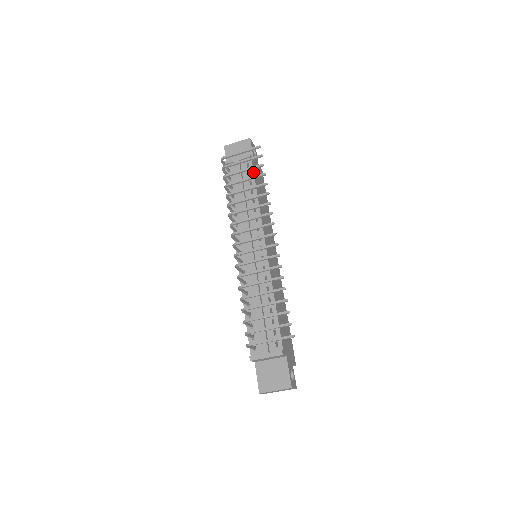
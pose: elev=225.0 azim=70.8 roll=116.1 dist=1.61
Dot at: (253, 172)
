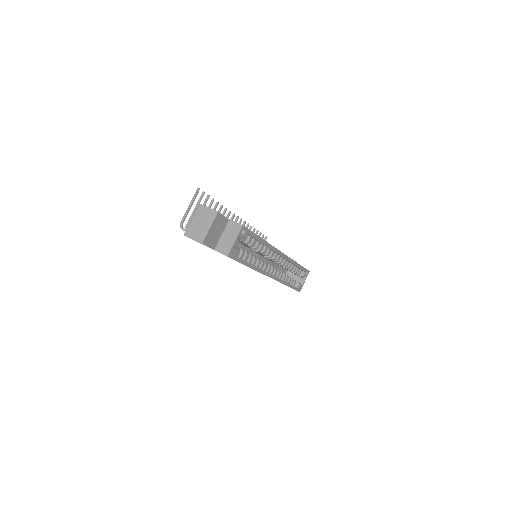
Dot at: occluded
